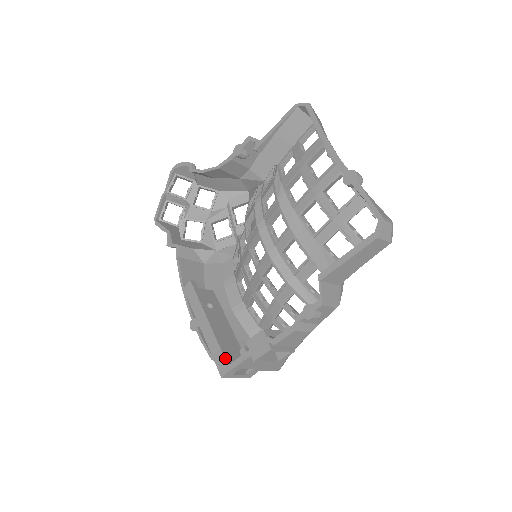
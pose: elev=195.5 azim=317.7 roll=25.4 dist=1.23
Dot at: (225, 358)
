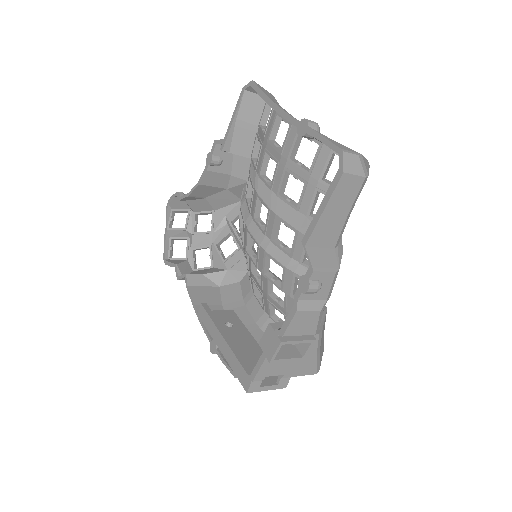
Dot at: (245, 370)
